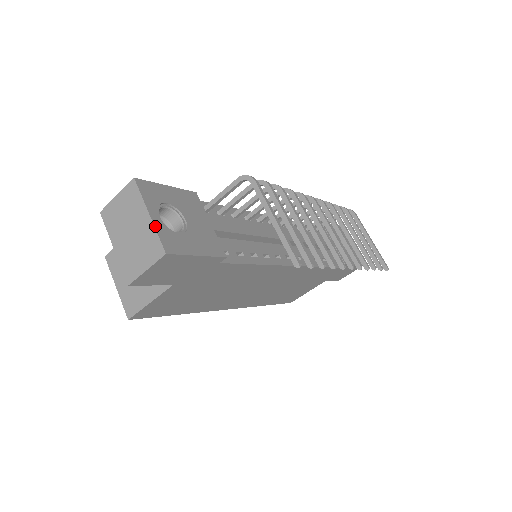
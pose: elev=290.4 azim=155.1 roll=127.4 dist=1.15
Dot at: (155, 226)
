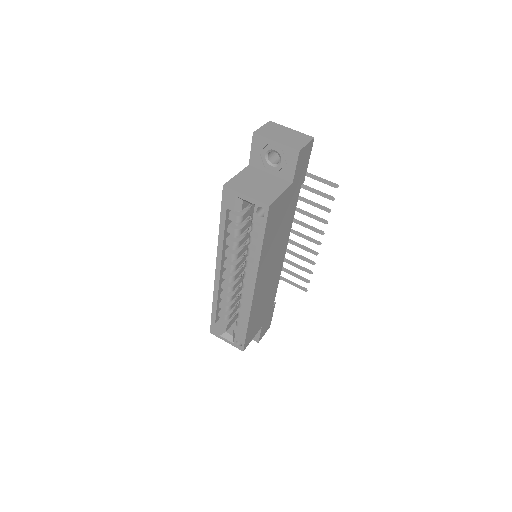
Dot at: (298, 132)
